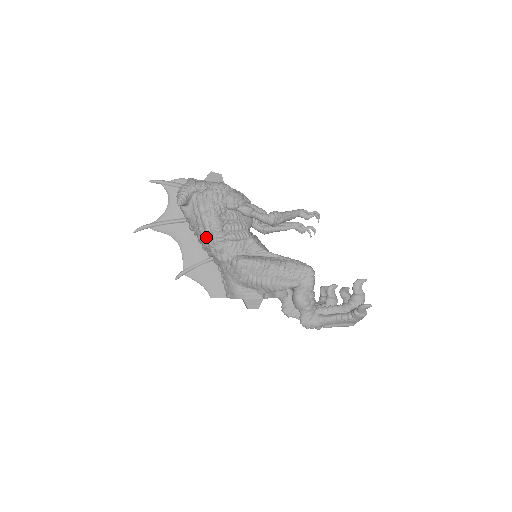
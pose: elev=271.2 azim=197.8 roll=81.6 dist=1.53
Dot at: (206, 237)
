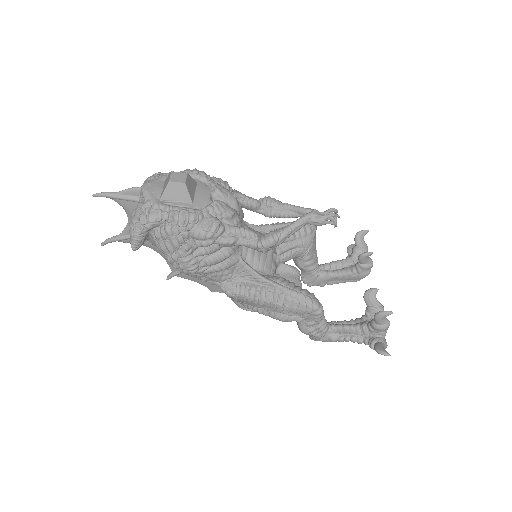
Dot at: occluded
